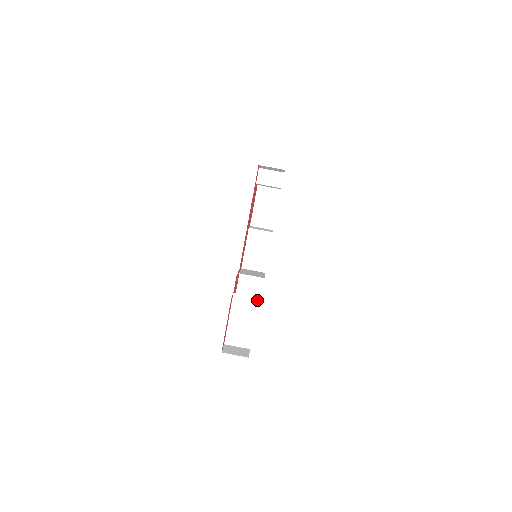
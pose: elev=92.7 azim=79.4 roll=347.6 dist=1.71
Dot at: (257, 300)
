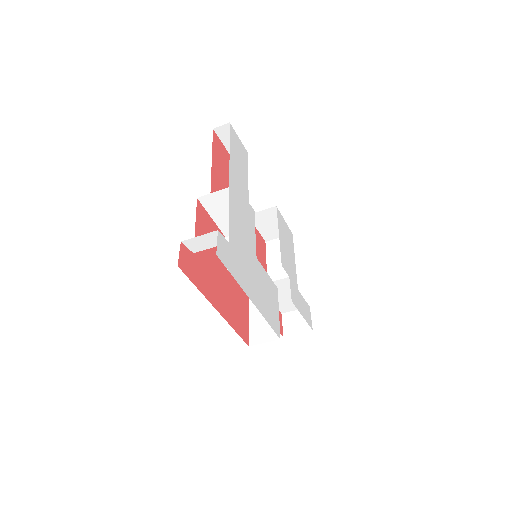
Dot at: (288, 279)
